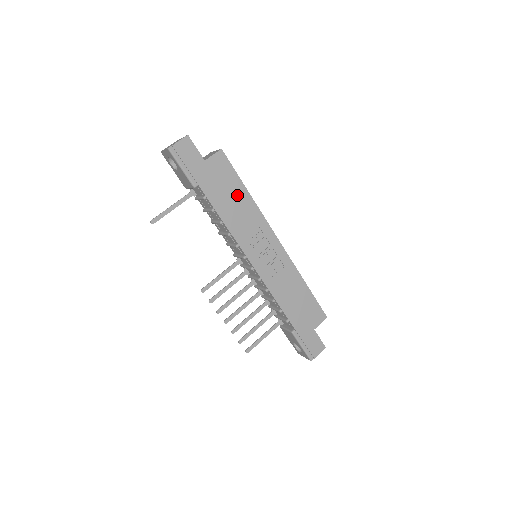
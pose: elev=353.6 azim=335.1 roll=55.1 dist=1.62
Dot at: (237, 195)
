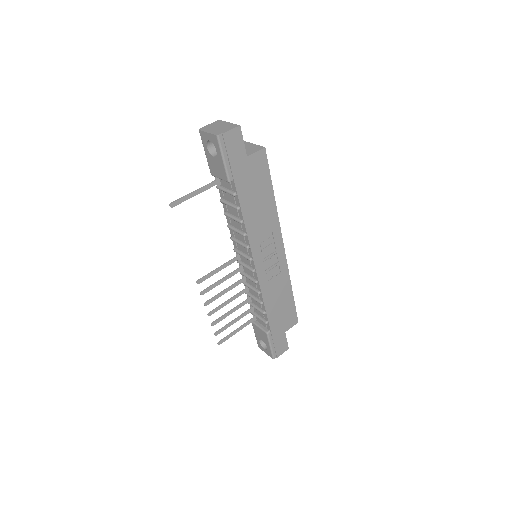
Dot at: (264, 197)
